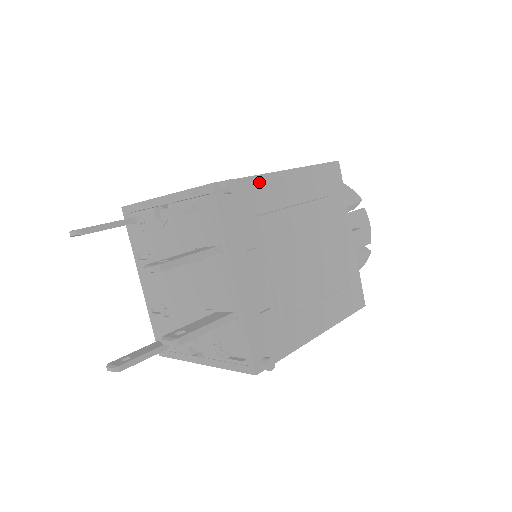
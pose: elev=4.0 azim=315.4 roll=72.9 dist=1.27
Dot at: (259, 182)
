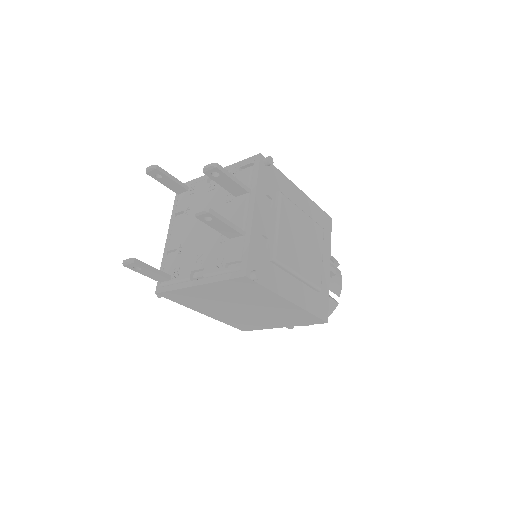
Dot at: (284, 179)
